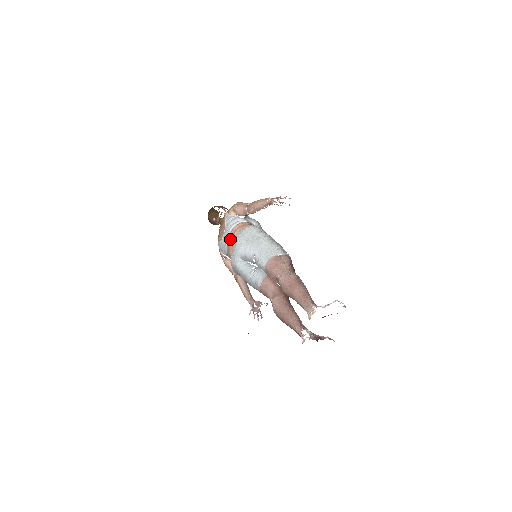
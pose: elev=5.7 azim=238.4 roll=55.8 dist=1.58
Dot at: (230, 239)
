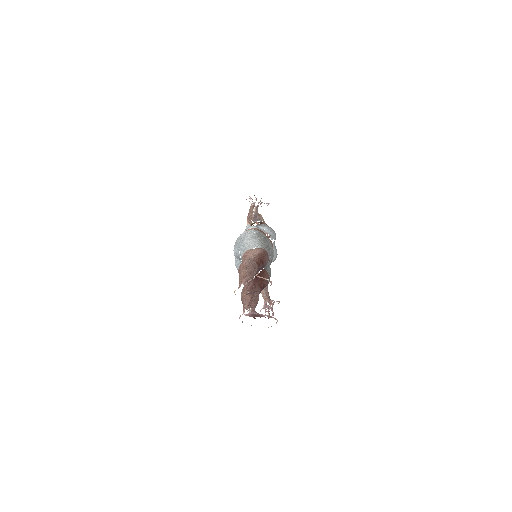
Dot at: occluded
